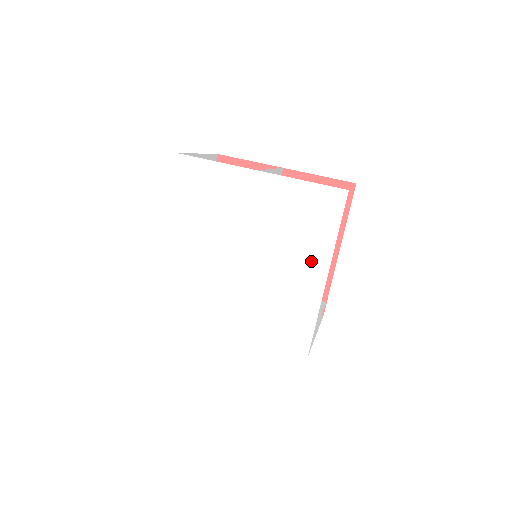
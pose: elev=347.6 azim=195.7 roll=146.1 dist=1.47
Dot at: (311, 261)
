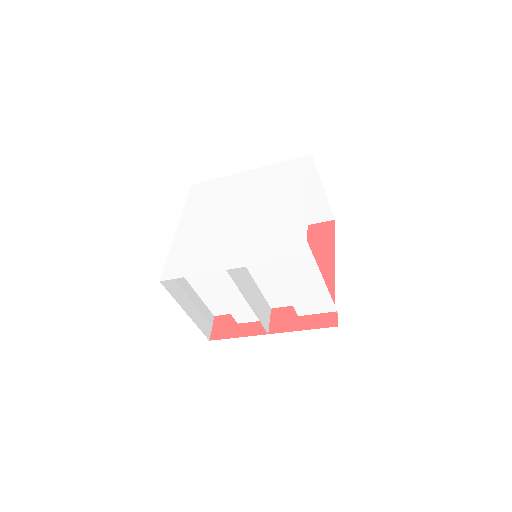
Dot at: (294, 196)
